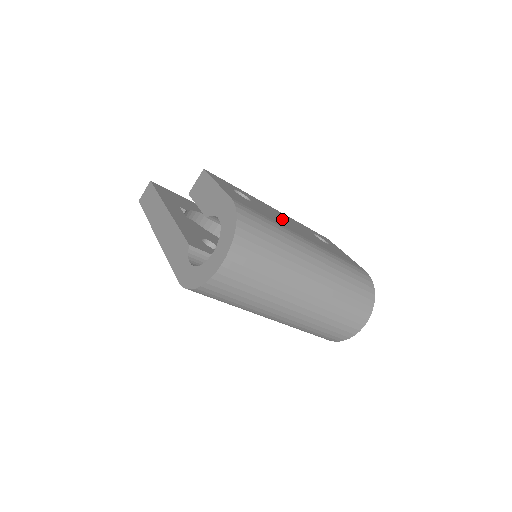
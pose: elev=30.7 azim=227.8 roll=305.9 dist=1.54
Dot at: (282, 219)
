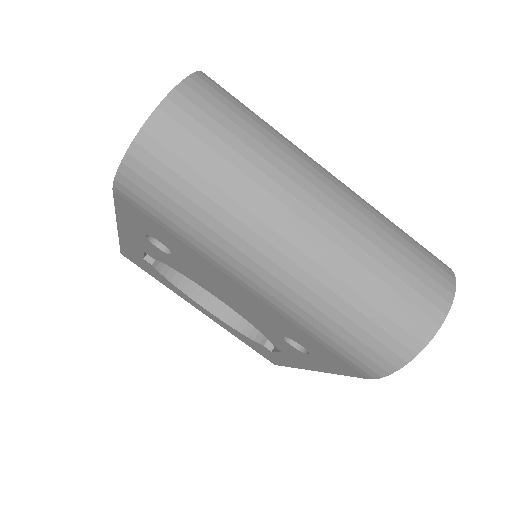
Dot at: occluded
